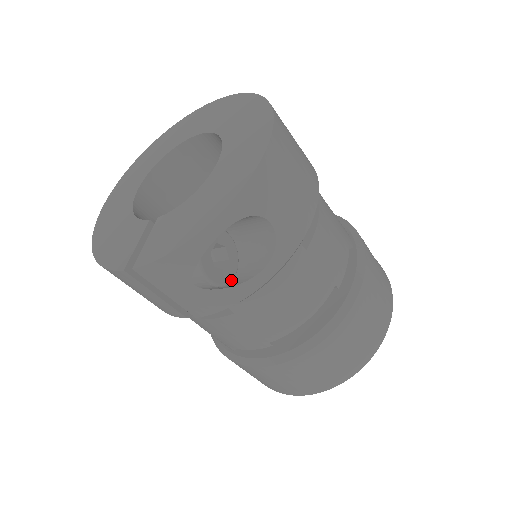
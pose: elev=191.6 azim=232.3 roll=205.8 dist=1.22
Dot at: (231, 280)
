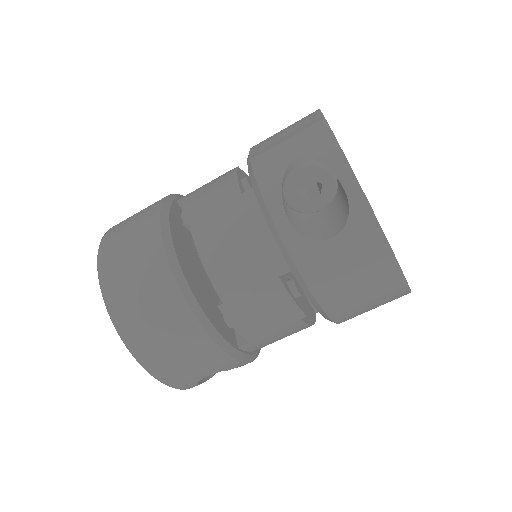
Dot at: occluded
